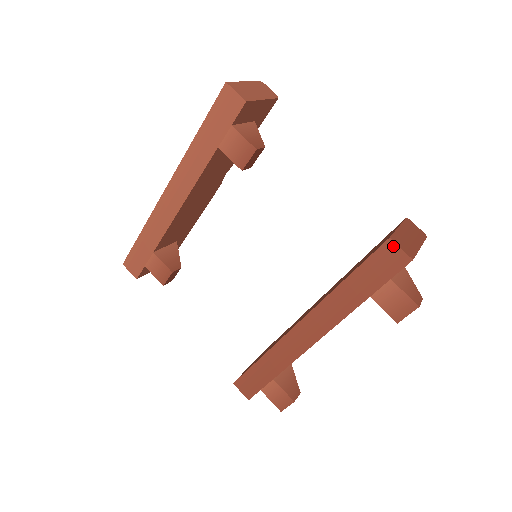
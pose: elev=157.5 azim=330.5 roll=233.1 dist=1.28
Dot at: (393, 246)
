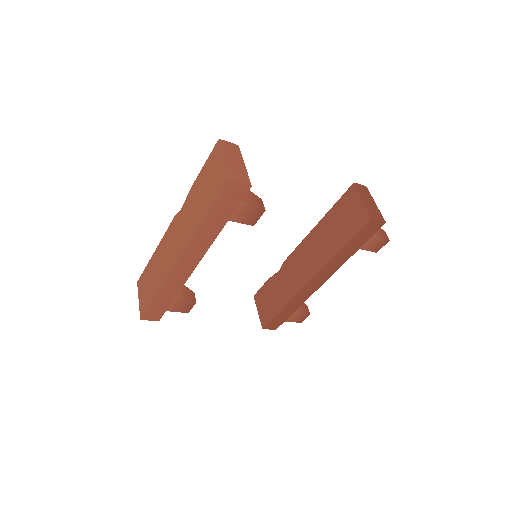
Dot at: (374, 222)
